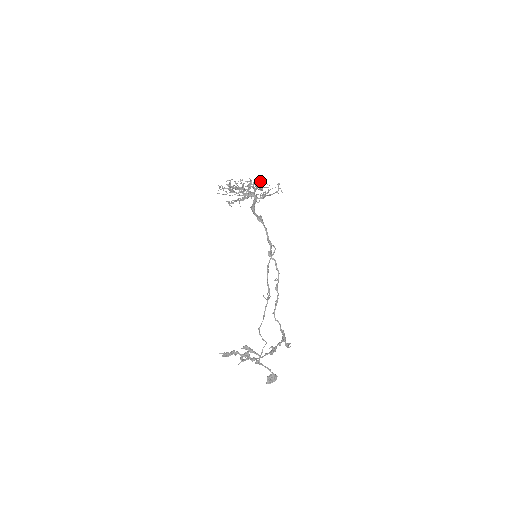
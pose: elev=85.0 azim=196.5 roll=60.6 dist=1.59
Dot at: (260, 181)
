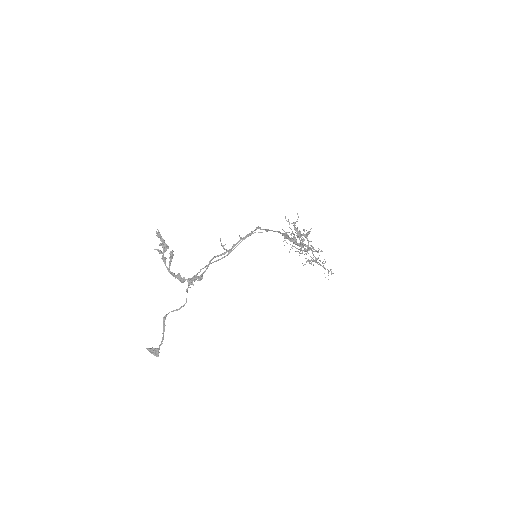
Dot at: occluded
